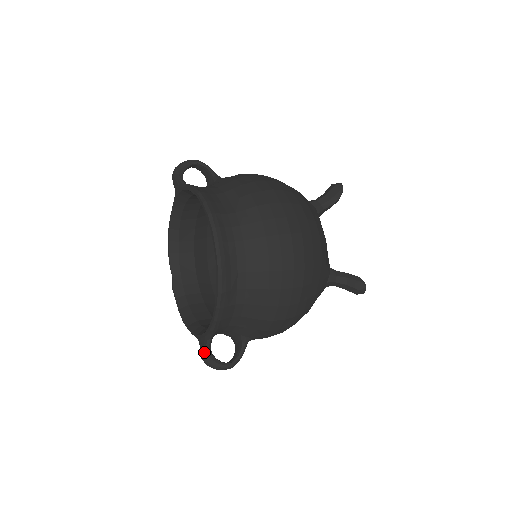
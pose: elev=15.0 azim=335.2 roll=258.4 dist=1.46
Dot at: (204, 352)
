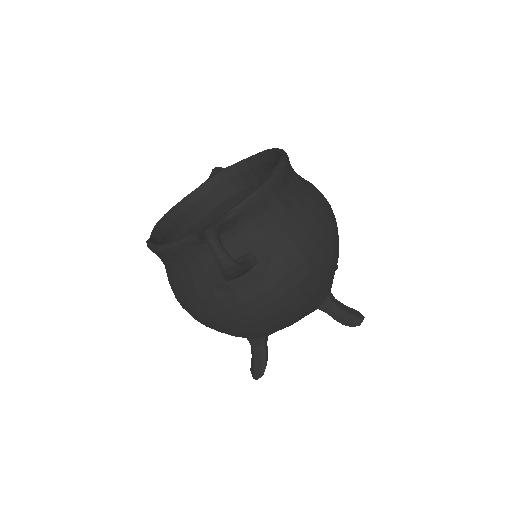
Dot at: (215, 224)
